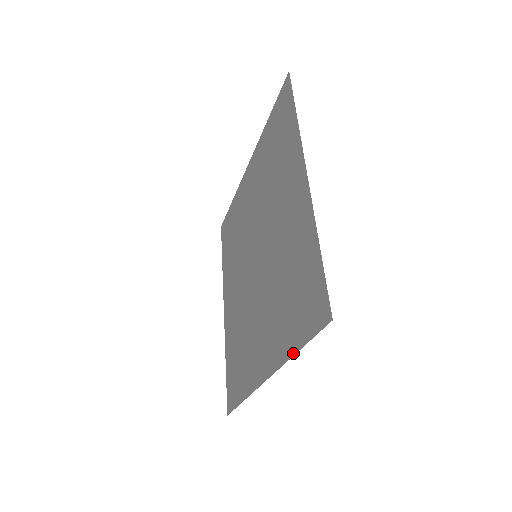
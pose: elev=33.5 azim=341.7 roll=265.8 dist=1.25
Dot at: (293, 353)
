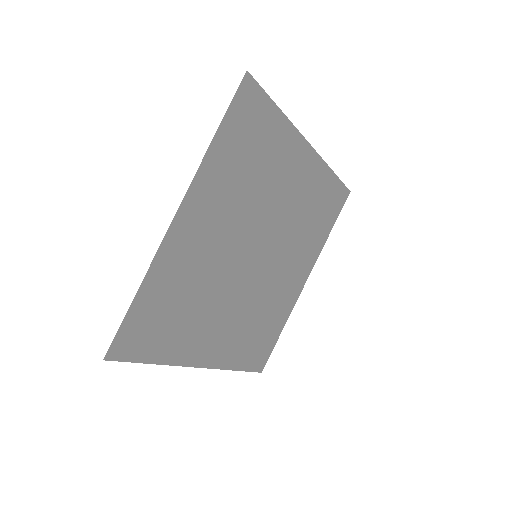
Dot at: (212, 145)
